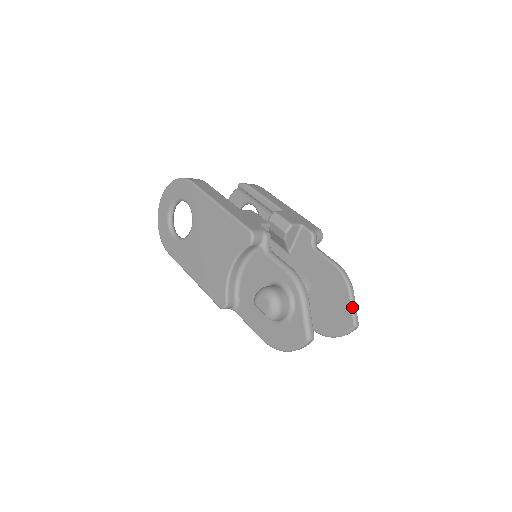
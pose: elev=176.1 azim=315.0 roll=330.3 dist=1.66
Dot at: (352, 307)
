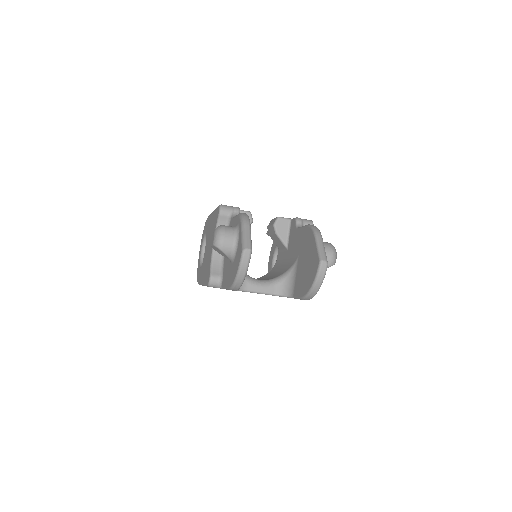
Dot at: (317, 246)
